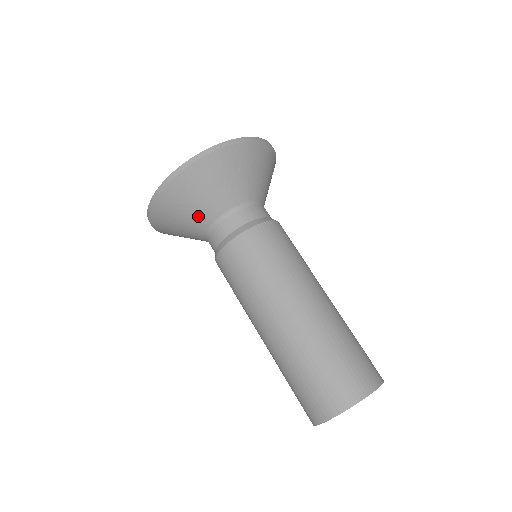
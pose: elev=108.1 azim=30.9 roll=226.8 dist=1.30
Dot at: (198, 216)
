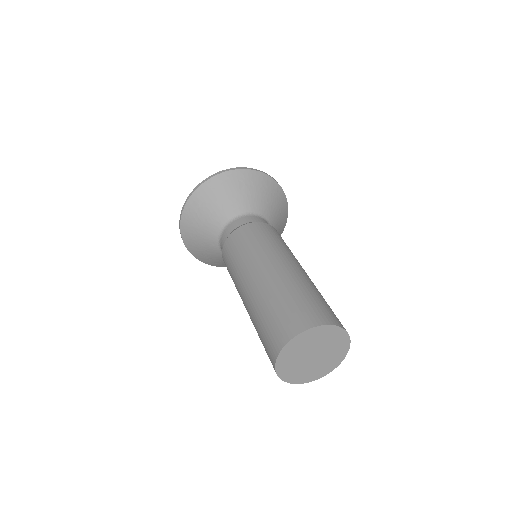
Dot at: (212, 223)
